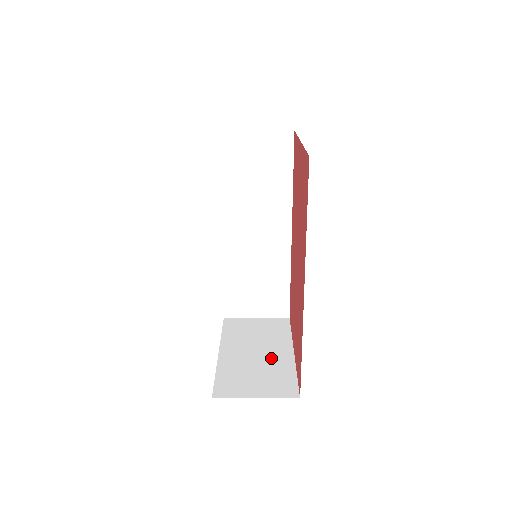
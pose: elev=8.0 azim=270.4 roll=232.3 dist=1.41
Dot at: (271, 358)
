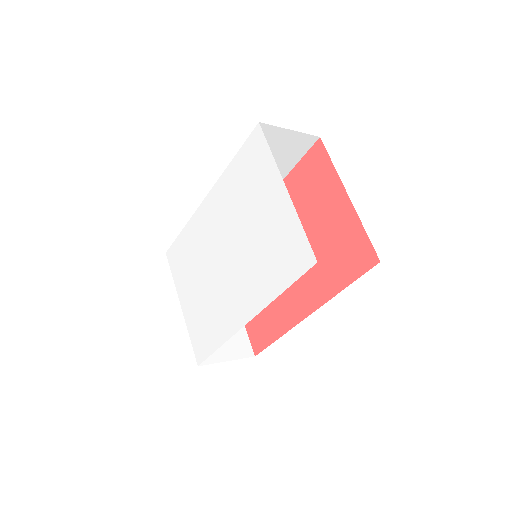
Dot at: occluded
